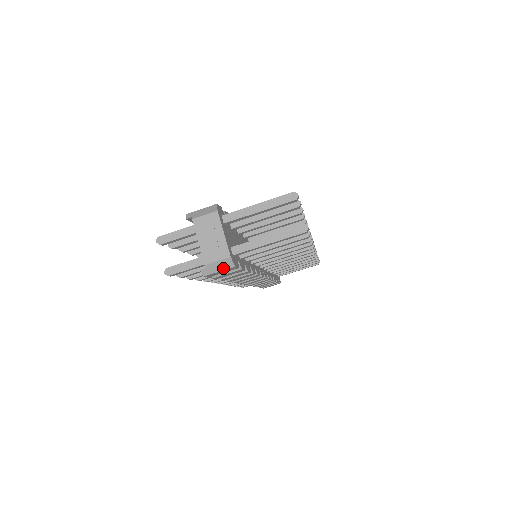
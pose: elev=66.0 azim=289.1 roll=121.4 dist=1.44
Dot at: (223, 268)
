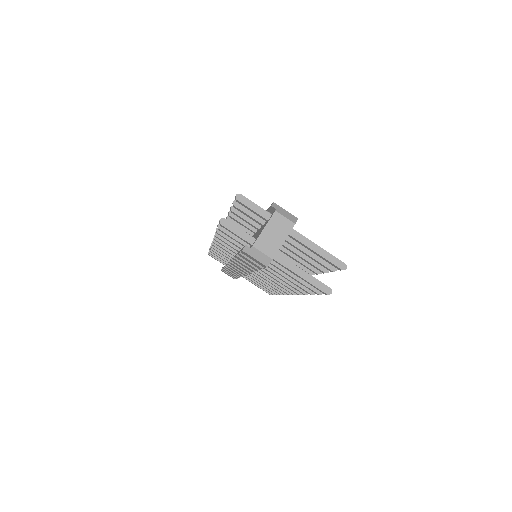
Dot at: (260, 260)
